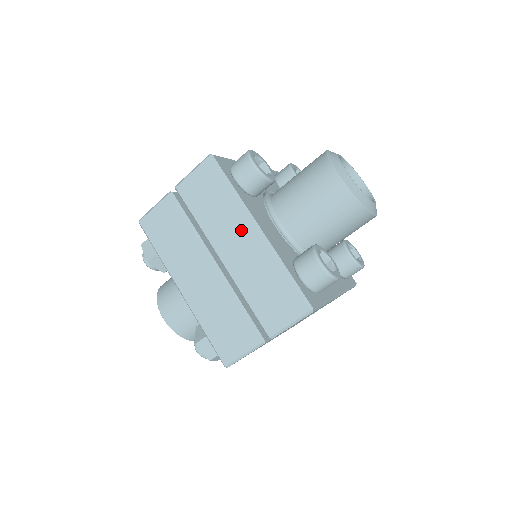
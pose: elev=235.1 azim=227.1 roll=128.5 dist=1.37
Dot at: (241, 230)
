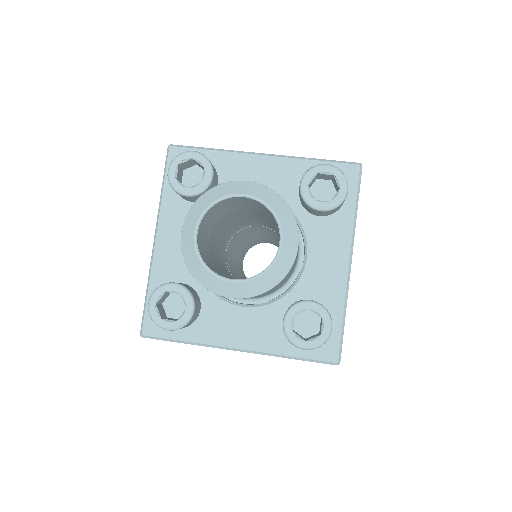
Dot at: occluded
